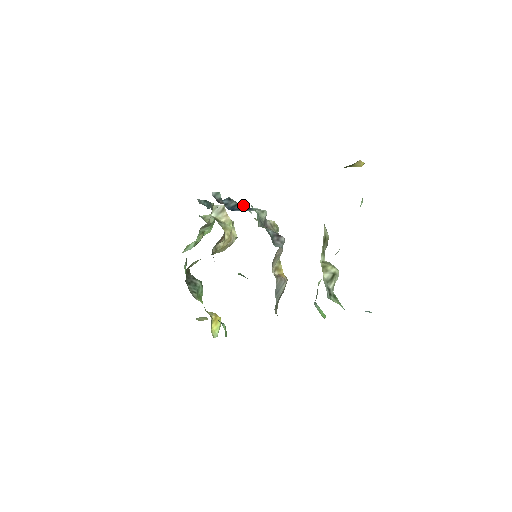
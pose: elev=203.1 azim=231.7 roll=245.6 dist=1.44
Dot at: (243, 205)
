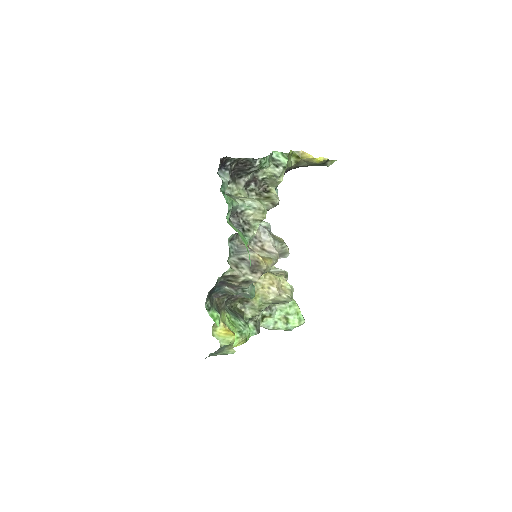
Dot at: occluded
